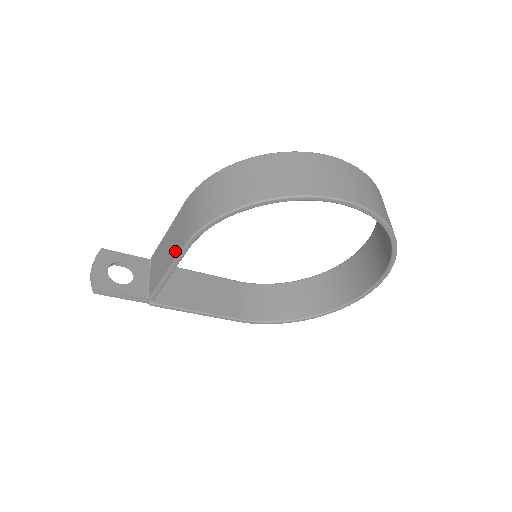
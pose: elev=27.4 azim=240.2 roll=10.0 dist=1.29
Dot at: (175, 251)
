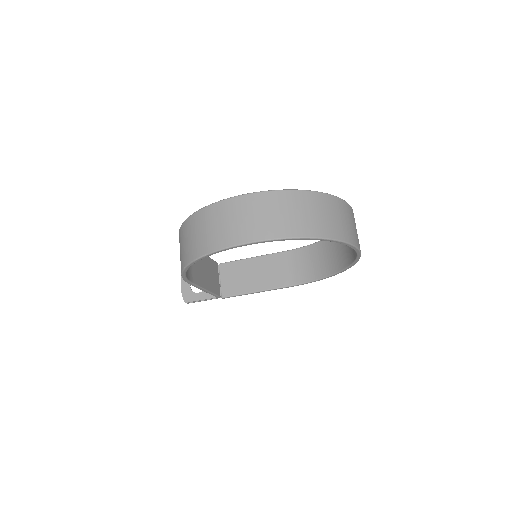
Dot at: occluded
